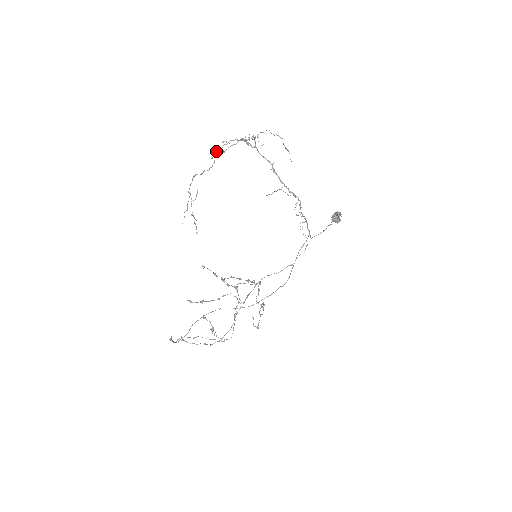
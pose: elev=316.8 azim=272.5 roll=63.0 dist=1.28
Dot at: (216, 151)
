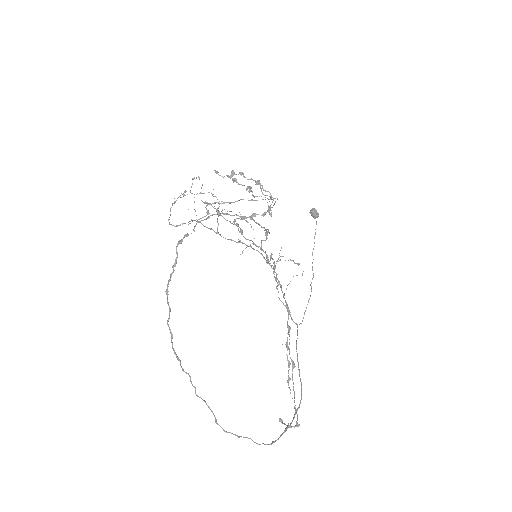
Dot at: occluded
